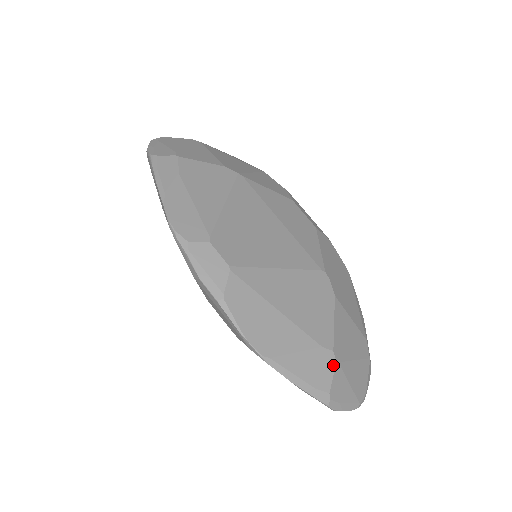
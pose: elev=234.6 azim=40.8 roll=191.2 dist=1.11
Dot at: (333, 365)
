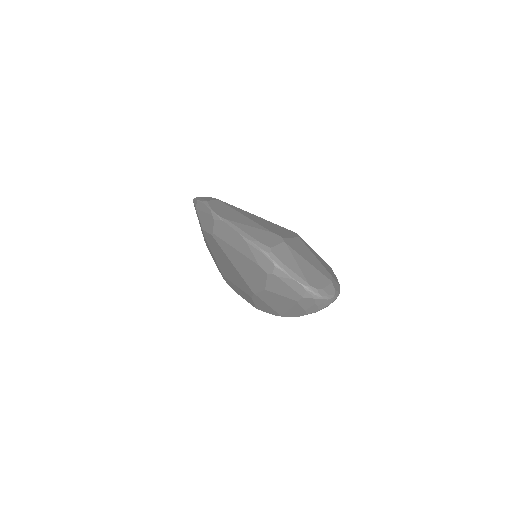
Dot at: (280, 241)
